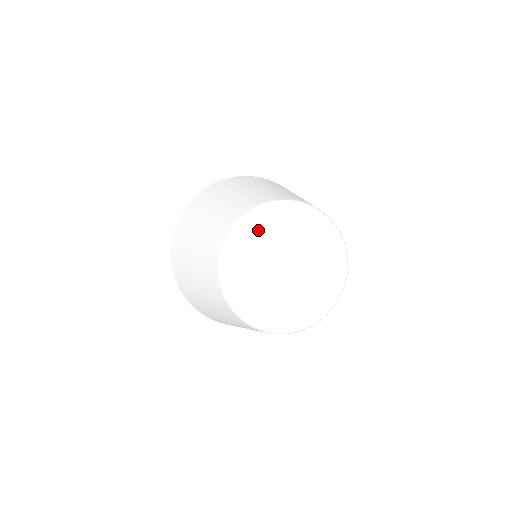
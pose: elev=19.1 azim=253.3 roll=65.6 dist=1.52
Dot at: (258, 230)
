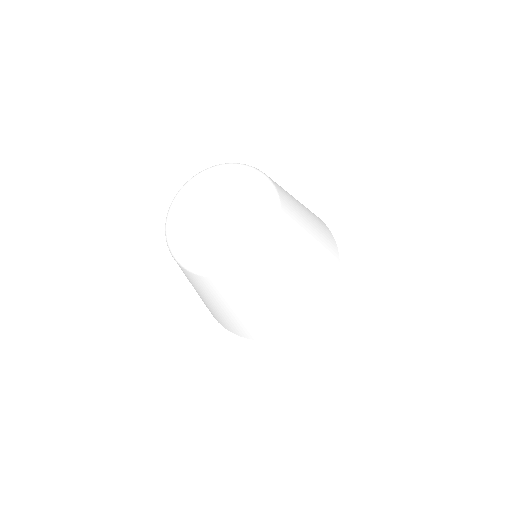
Dot at: (188, 187)
